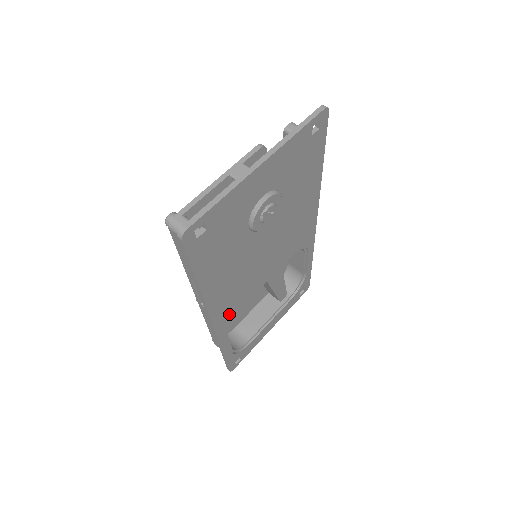
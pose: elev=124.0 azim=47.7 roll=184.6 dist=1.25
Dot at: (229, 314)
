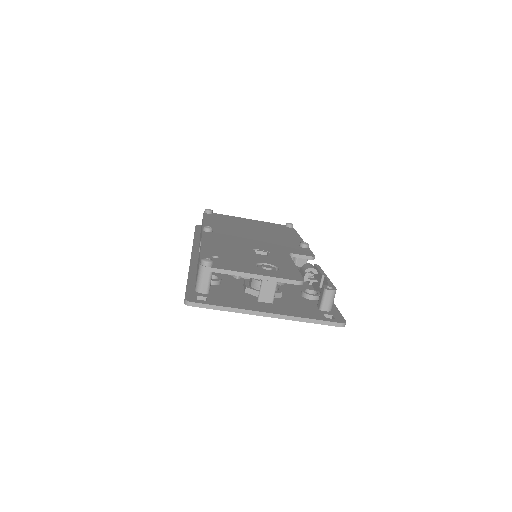
Dot at: occluded
